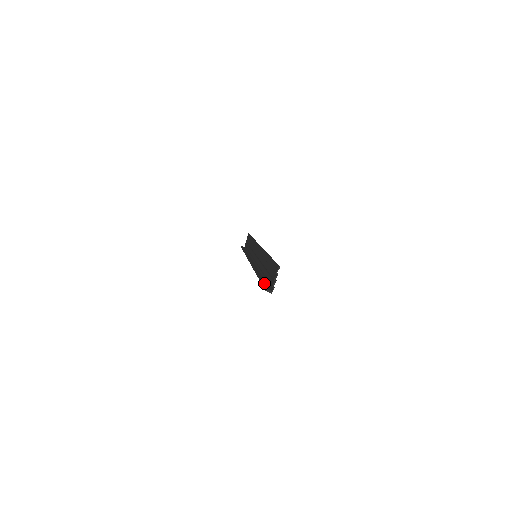
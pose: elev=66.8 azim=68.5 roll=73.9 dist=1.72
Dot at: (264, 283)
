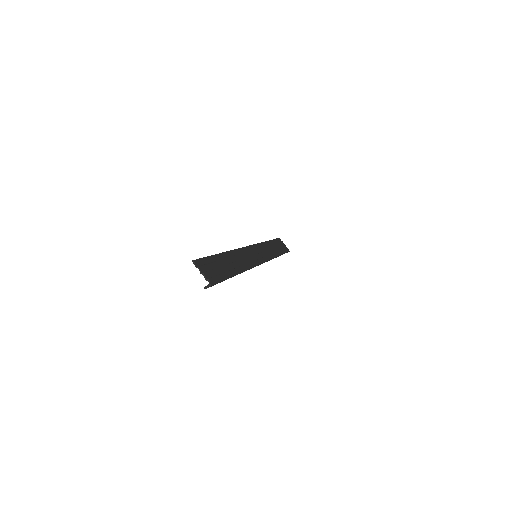
Dot at: occluded
